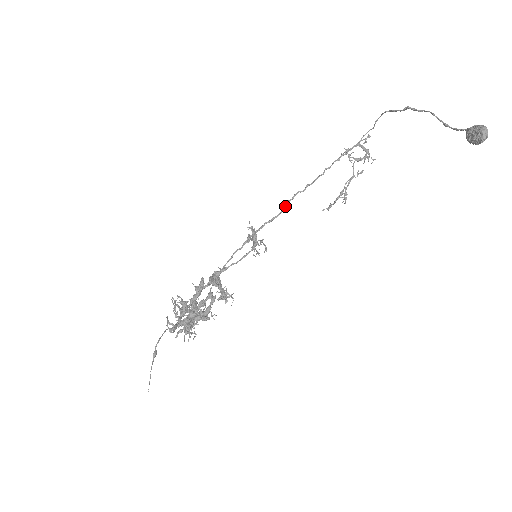
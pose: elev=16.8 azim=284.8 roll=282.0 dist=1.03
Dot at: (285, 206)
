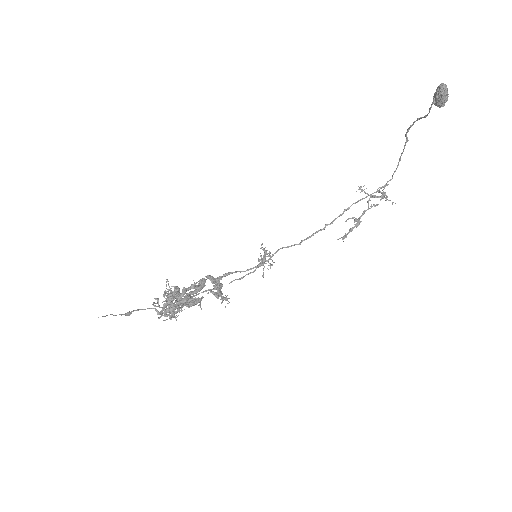
Dot at: (303, 240)
